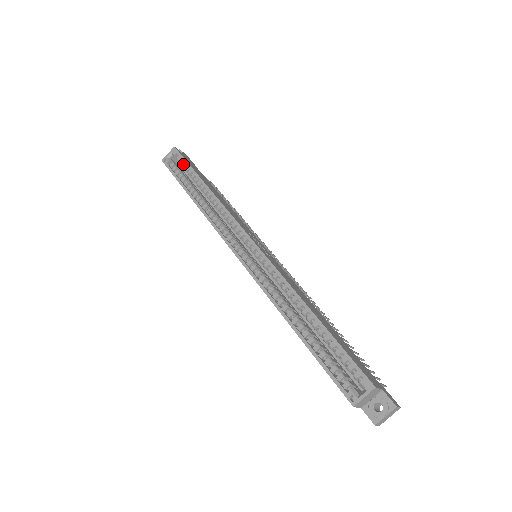
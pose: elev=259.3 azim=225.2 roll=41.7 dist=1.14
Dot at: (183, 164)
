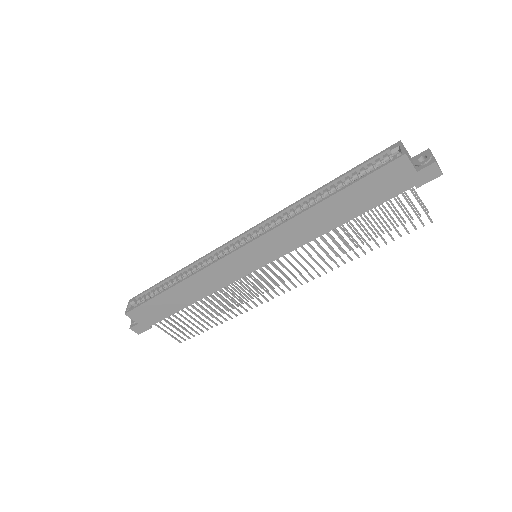
Dot at: (146, 295)
